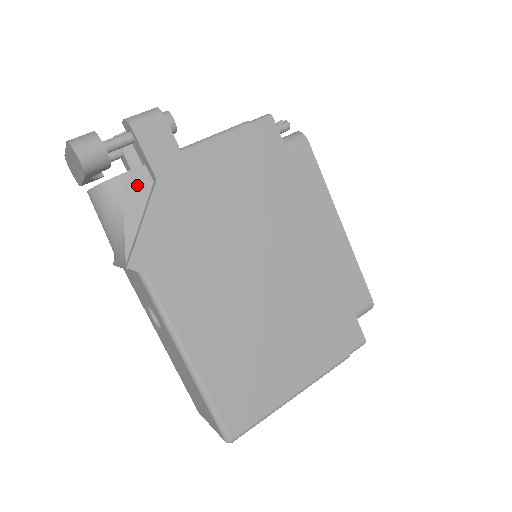
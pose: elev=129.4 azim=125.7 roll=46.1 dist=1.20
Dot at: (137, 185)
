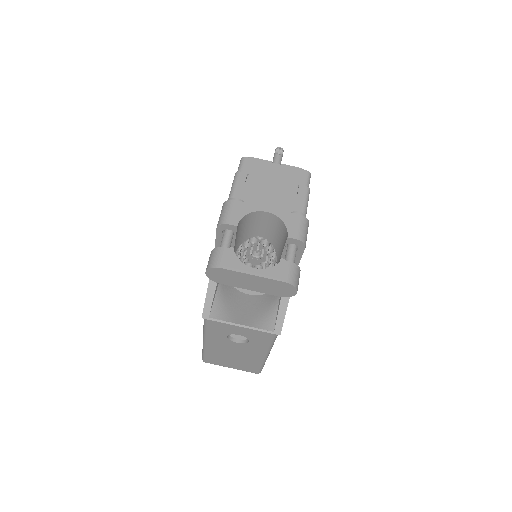
Dot at: occluded
